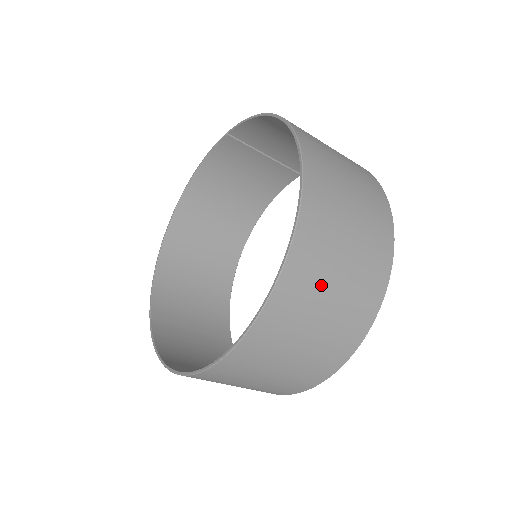
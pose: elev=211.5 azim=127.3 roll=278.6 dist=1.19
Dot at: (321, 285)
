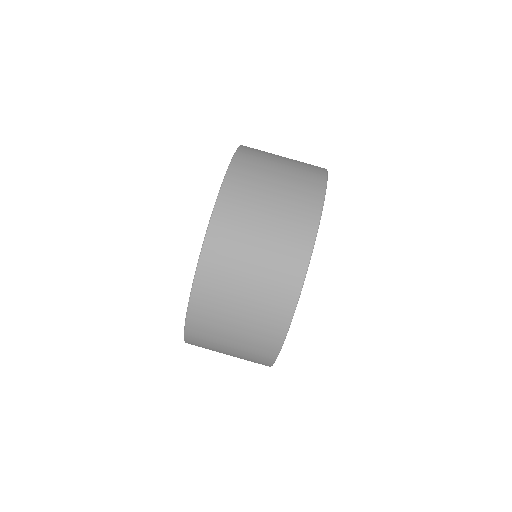
Dot at: occluded
